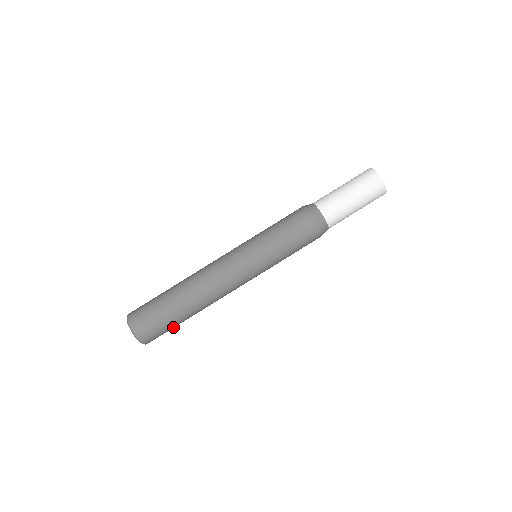
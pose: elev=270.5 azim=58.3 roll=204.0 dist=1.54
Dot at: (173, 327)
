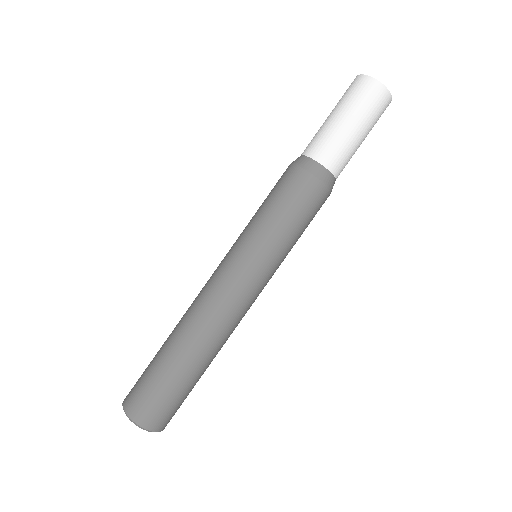
Dot at: occluded
